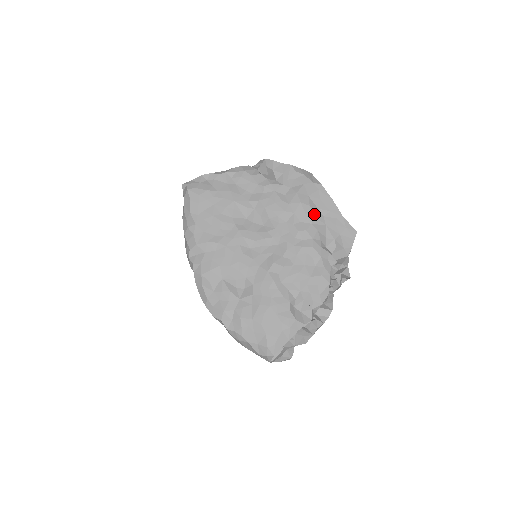
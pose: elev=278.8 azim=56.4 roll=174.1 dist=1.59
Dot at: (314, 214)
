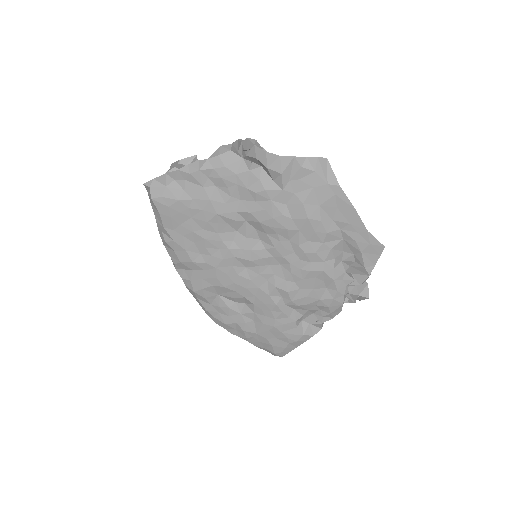
Dot at: (327, 231)
